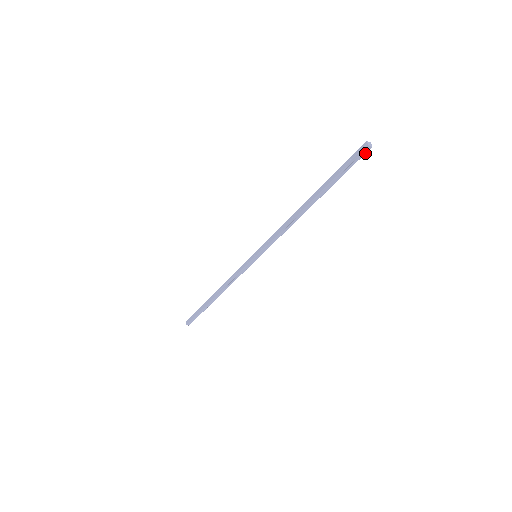
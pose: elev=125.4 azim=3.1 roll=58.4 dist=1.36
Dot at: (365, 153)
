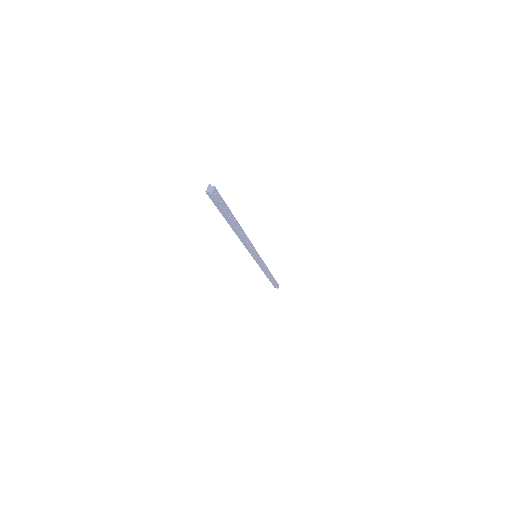
Dot at: (213, 198)
